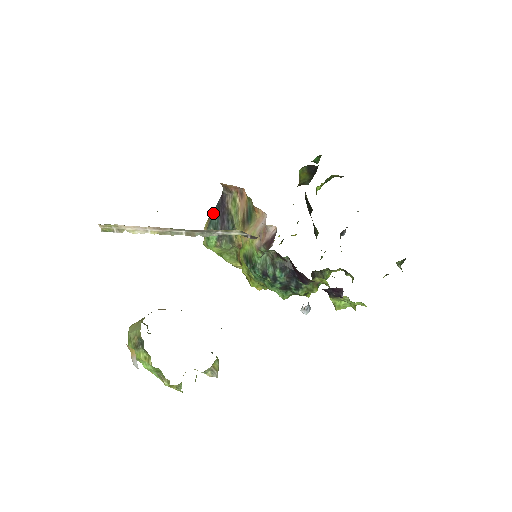
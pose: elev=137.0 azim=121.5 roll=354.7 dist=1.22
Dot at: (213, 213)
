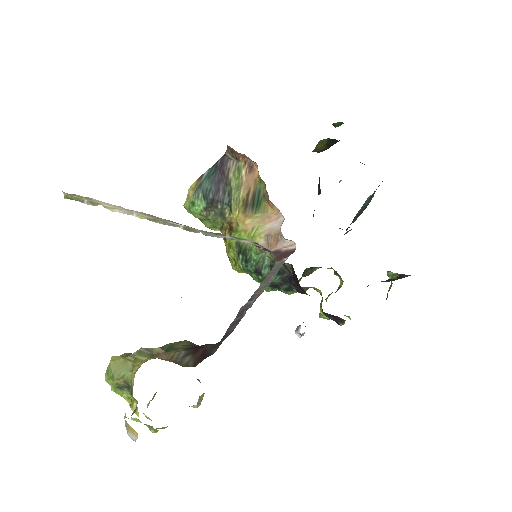
Dot at: (206, 175)
